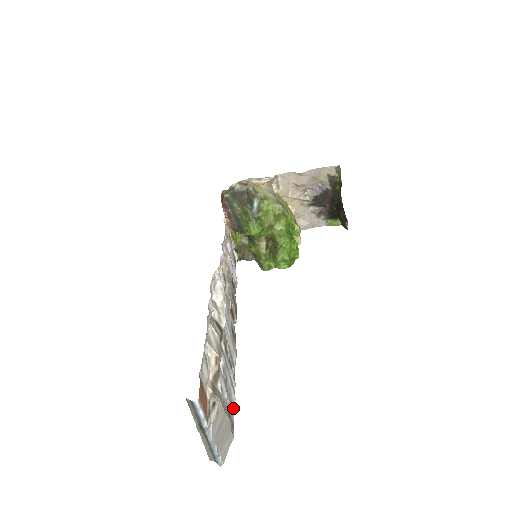
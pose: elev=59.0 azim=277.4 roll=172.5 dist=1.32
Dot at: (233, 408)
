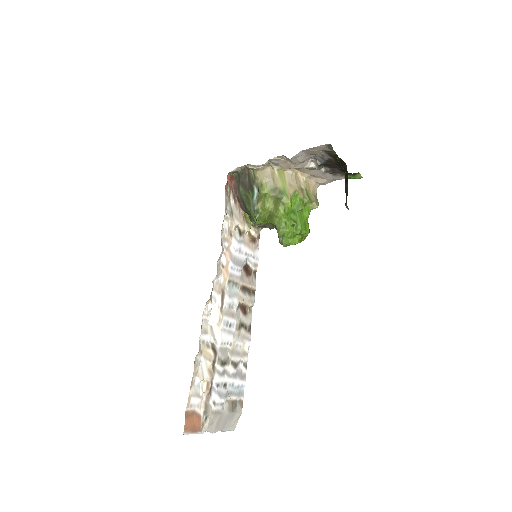
Dot at: (243, 389)
